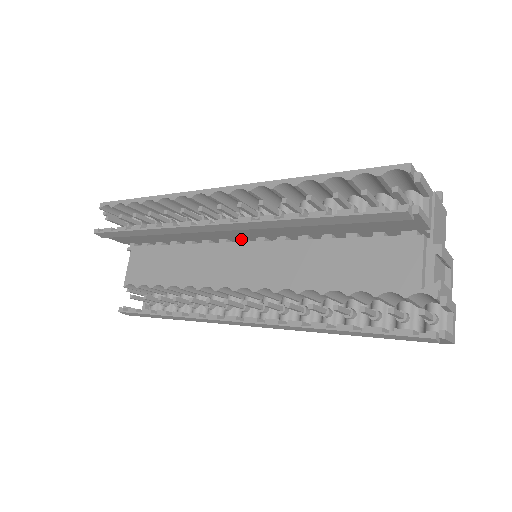
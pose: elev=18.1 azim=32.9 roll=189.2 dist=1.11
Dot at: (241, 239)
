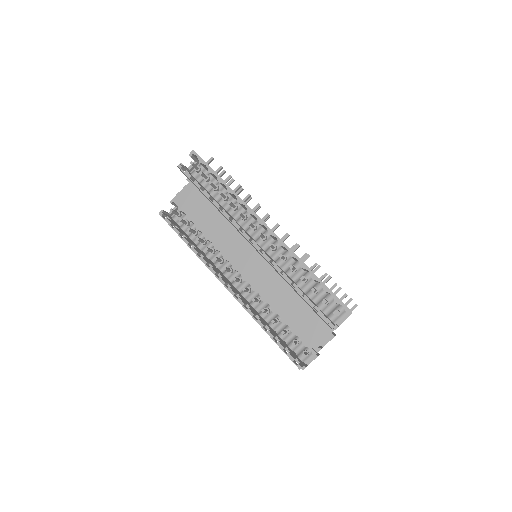
Dot at: occluded
